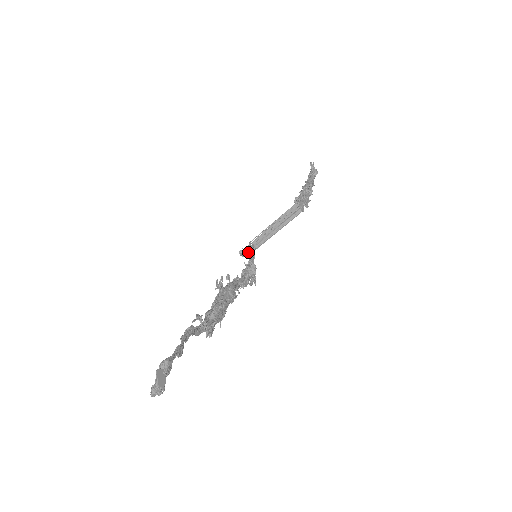
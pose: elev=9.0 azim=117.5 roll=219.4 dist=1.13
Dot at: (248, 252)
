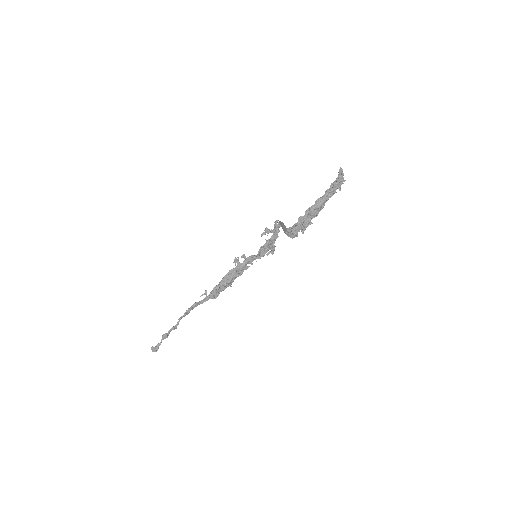
Dot at: (274, 228)
